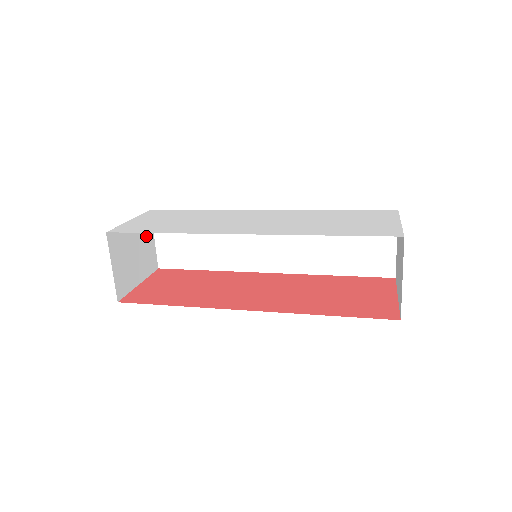
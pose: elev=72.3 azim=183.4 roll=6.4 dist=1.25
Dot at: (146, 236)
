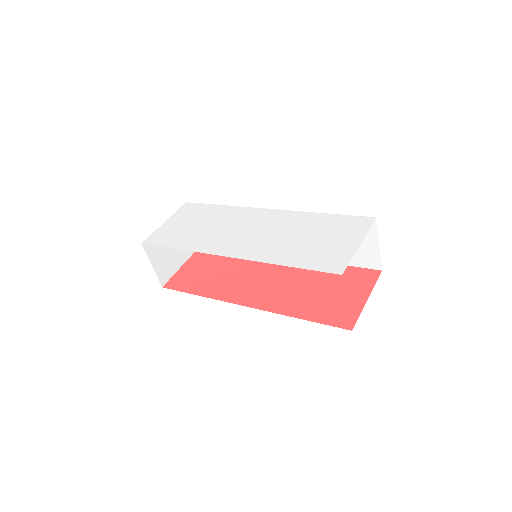
Dot at: occluded
